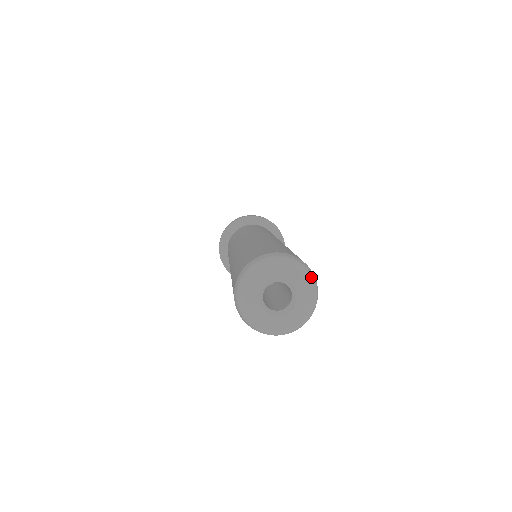
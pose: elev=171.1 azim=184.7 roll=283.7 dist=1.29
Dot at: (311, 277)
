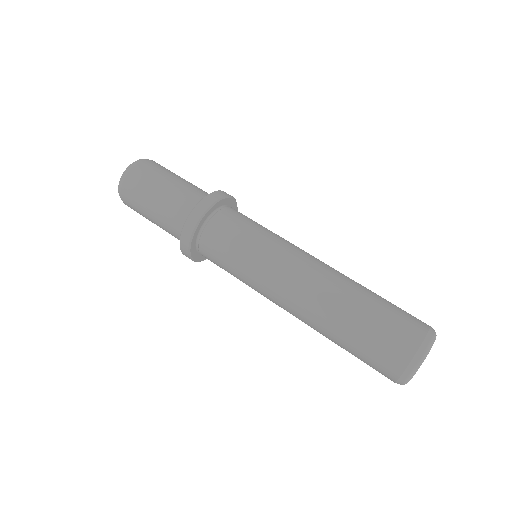
Dot at: occluded
